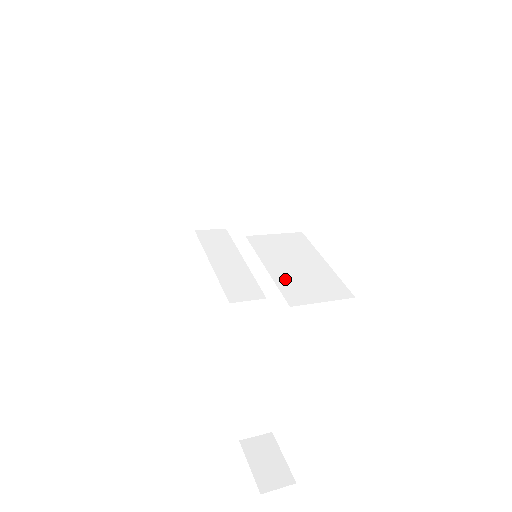
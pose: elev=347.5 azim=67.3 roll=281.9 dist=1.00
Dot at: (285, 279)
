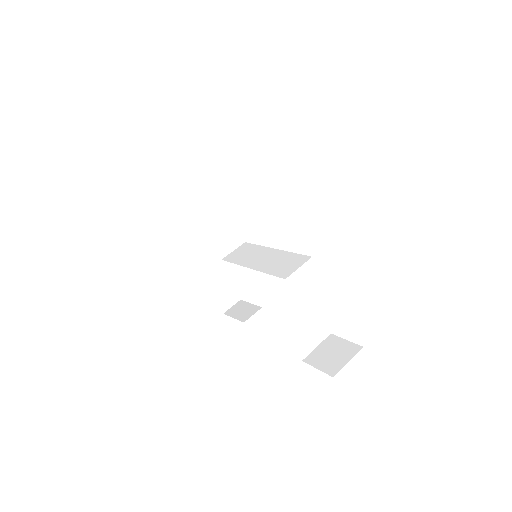
Dot at: (298, 338)
